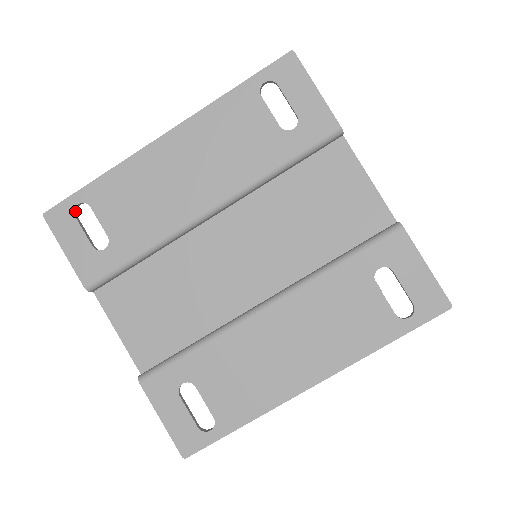
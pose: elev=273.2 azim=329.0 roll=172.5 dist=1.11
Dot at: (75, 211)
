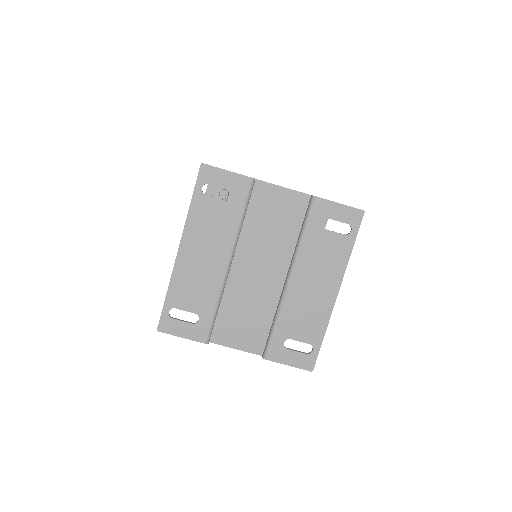
Dot at: (170, 316)
